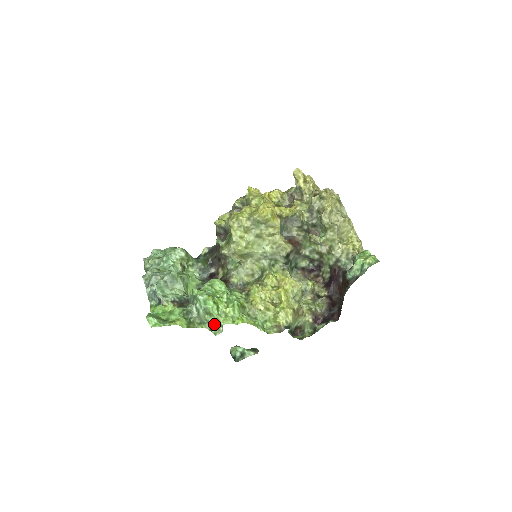
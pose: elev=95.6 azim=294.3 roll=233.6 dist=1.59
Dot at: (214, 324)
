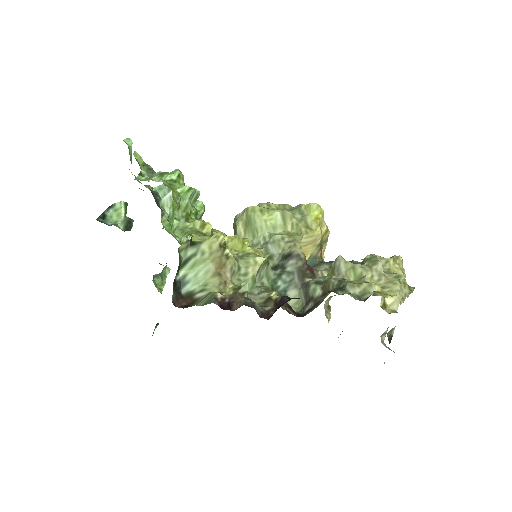
Dot at: (151, 179)
